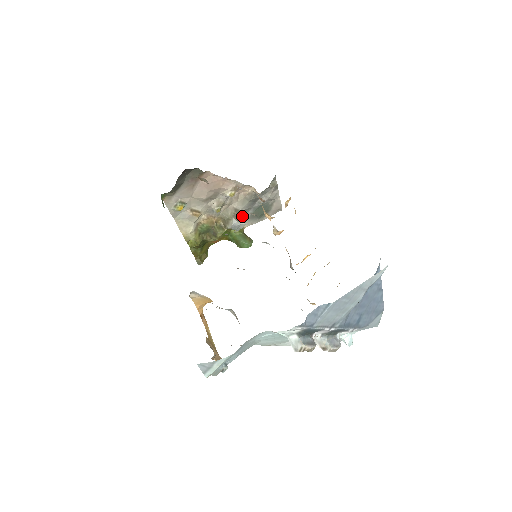
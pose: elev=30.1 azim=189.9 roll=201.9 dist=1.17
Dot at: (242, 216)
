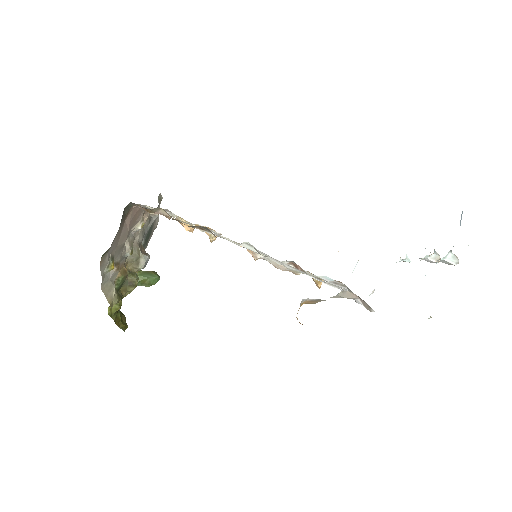
Dot at: (143, 249)
